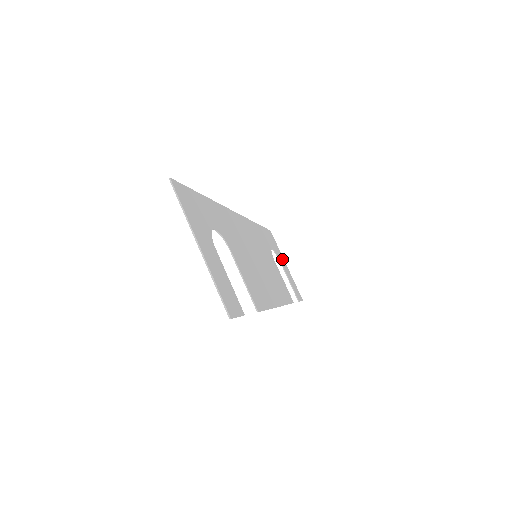
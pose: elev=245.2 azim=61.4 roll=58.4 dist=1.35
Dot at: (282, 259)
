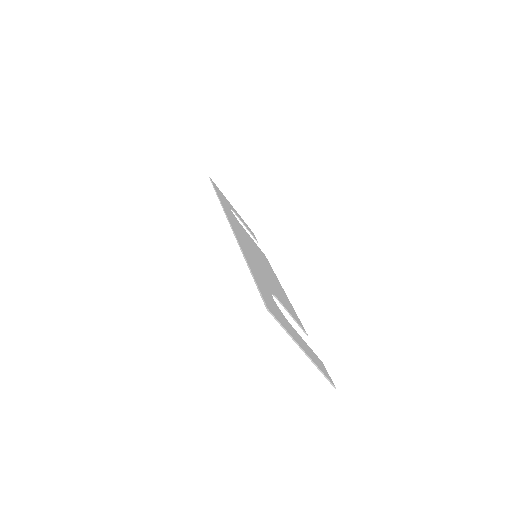
Dot at: occluded
